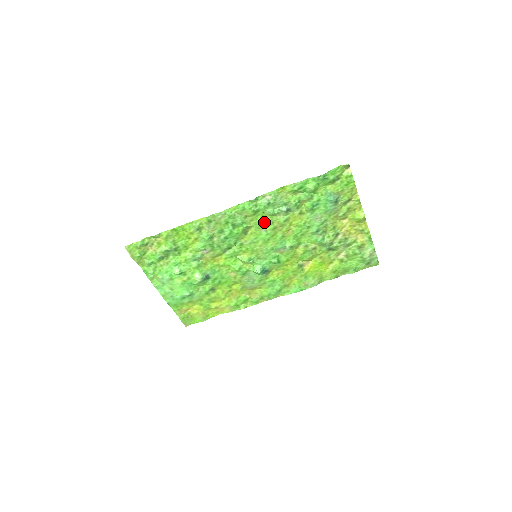
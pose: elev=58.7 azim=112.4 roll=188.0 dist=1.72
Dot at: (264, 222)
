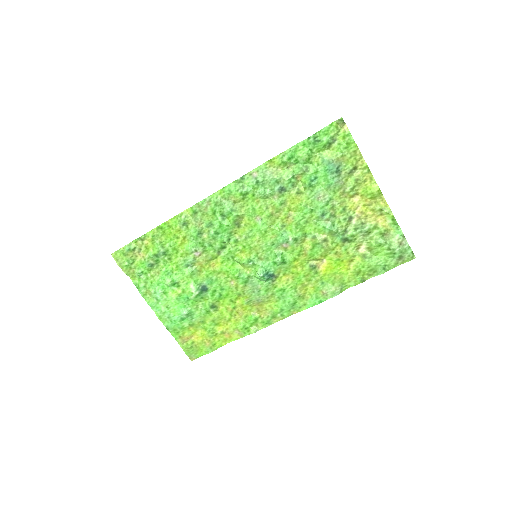
Dot at: (257, 208)
